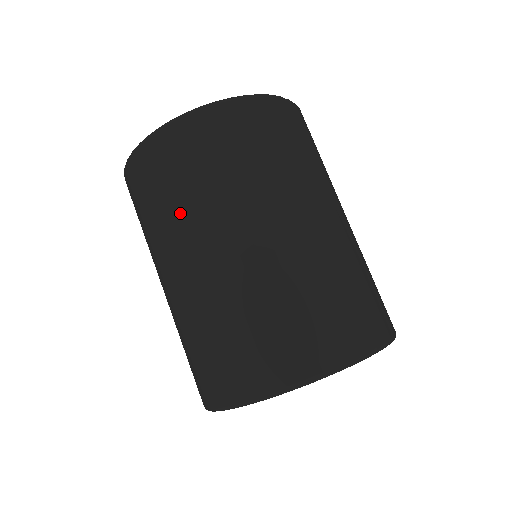
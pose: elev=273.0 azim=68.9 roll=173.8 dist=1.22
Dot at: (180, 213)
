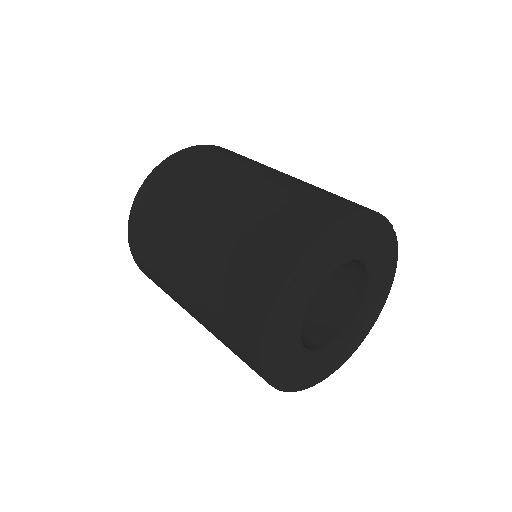
Dot at: (166, 231)
